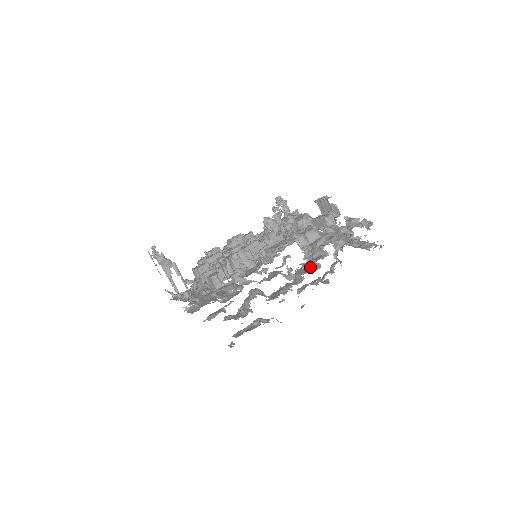
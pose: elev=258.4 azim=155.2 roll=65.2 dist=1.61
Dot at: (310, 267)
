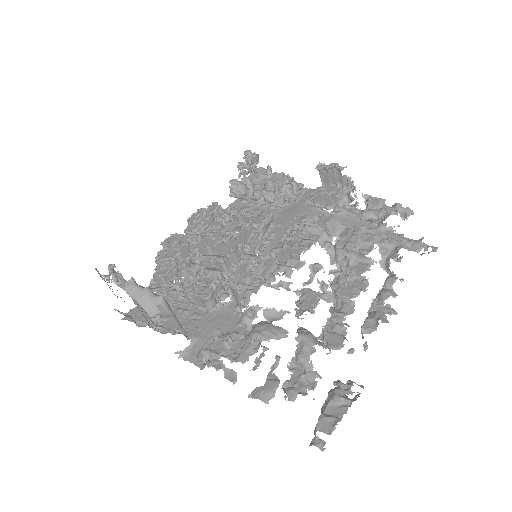
Dot at: (349, 279)
